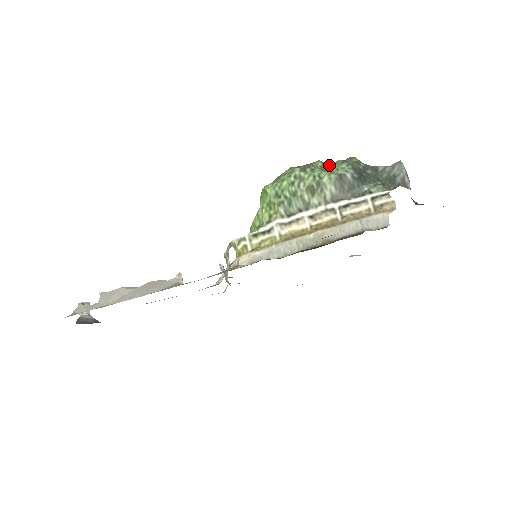
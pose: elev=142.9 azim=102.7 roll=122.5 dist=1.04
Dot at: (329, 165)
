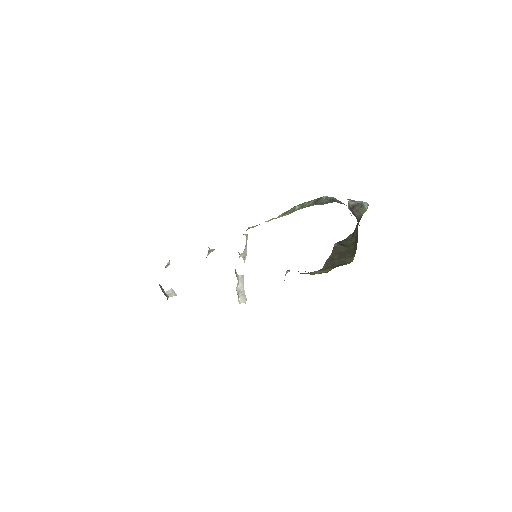
Dot at: occluded
